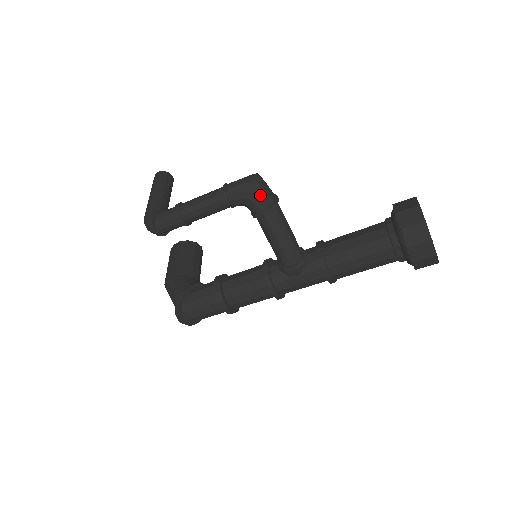
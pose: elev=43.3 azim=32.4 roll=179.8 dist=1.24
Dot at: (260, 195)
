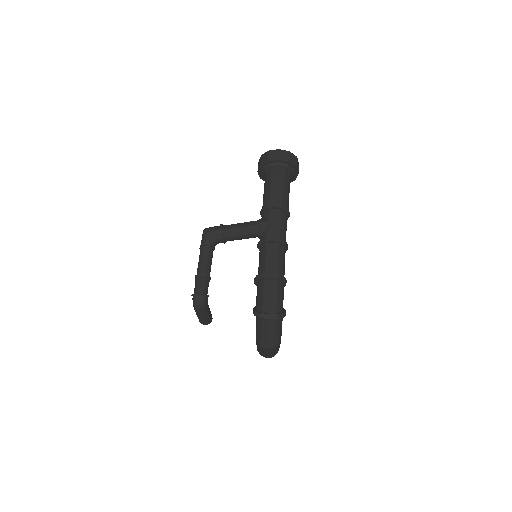
Dot at: (211, 228)
